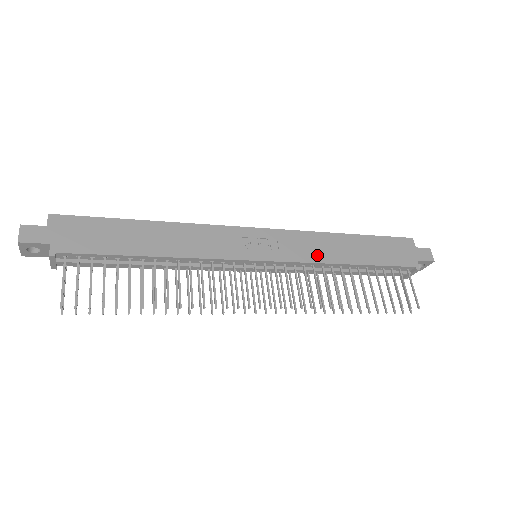
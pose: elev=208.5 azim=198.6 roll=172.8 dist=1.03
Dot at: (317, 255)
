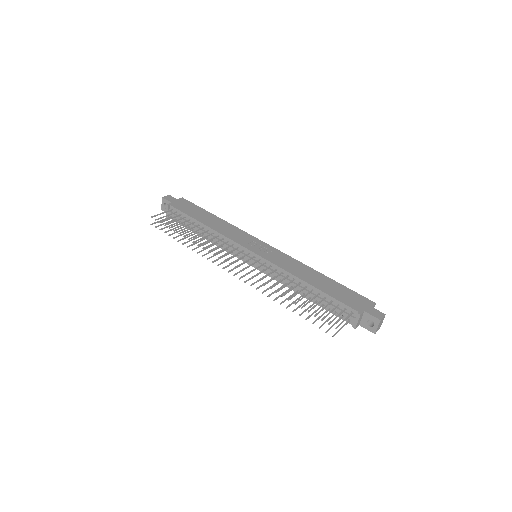
Dot at: (289, 268)
